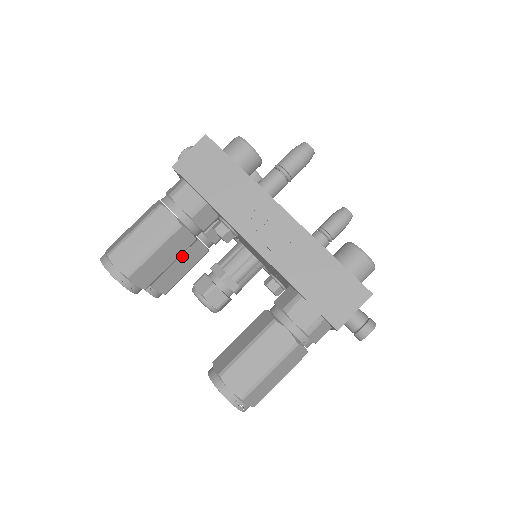
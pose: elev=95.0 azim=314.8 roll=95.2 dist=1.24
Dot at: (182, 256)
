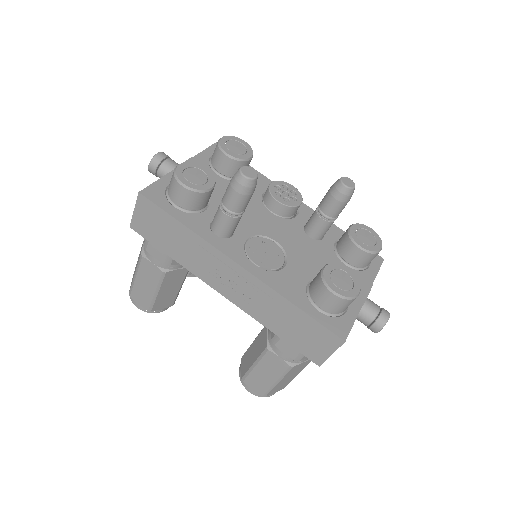
Dot at: occluded
